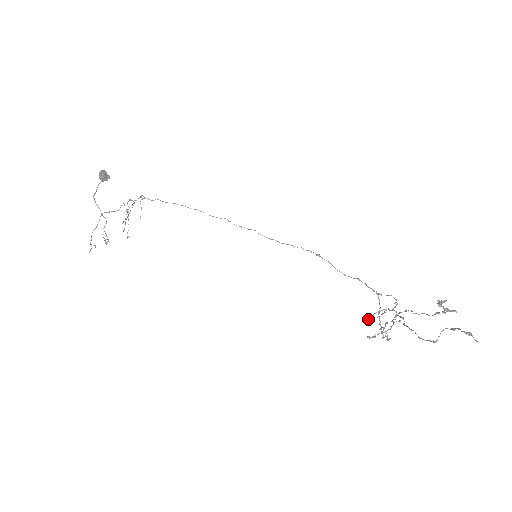
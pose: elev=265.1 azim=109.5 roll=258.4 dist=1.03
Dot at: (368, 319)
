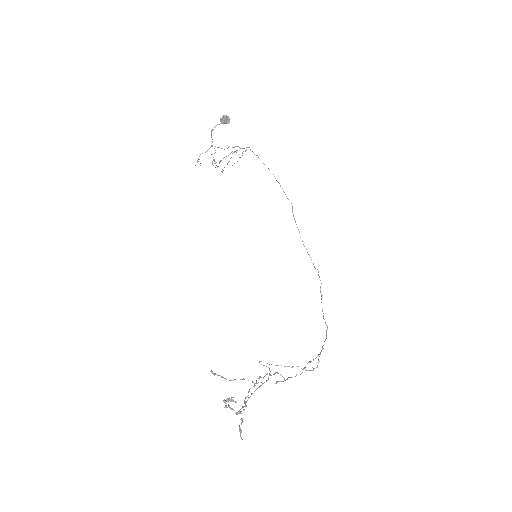
Dot at: (259, 361)
